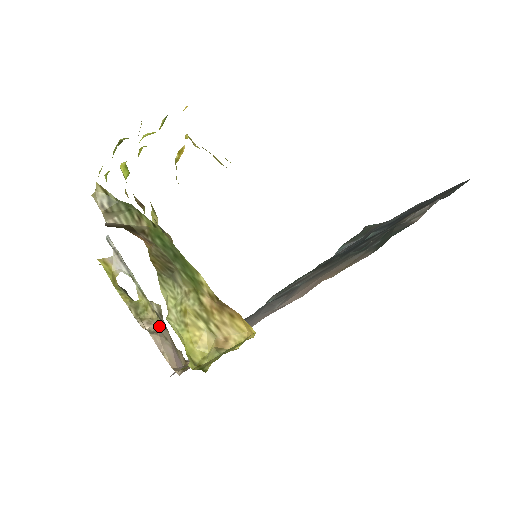
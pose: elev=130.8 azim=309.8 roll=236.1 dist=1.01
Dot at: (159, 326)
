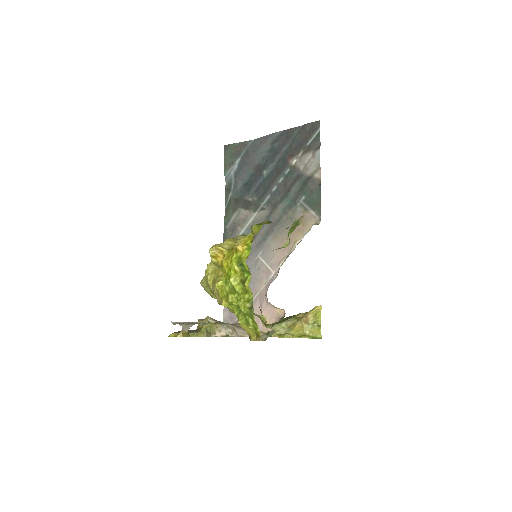
Dot at: (224, 327)
